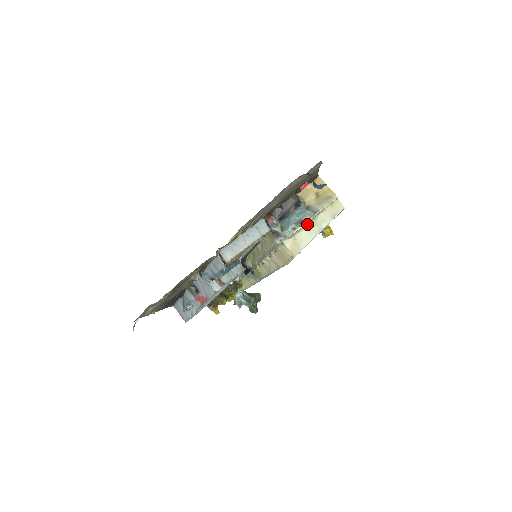
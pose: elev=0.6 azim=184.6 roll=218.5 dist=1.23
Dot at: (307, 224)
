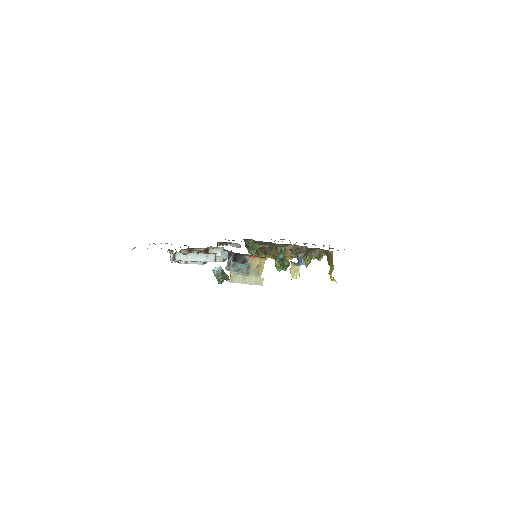
Dot at: (243, 274)
